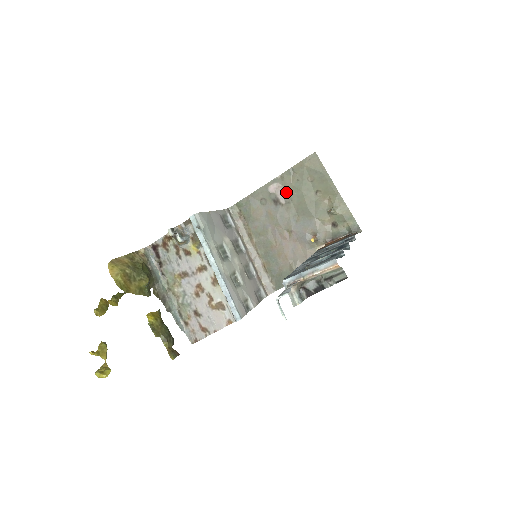
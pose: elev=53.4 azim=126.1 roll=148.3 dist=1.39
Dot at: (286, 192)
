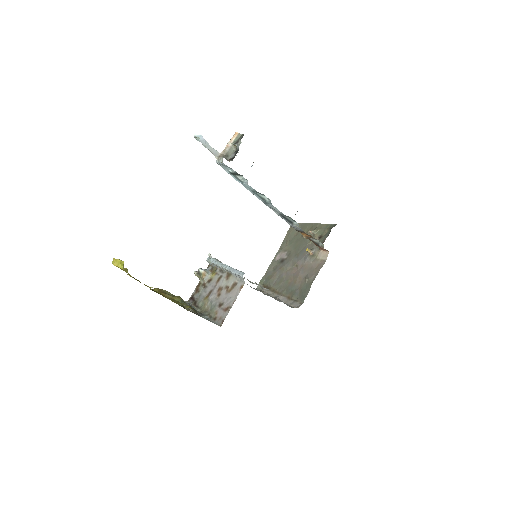
Dot at: (286, 252)
